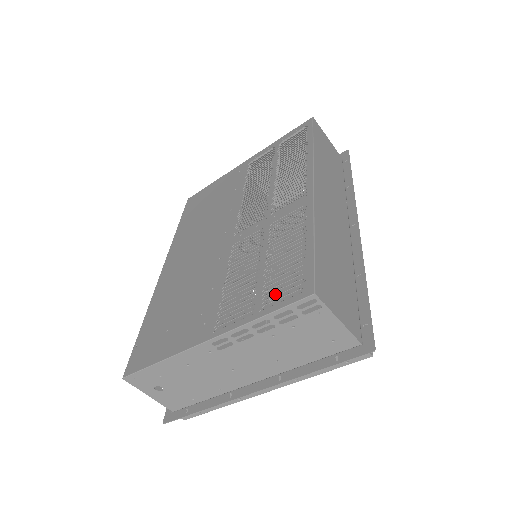
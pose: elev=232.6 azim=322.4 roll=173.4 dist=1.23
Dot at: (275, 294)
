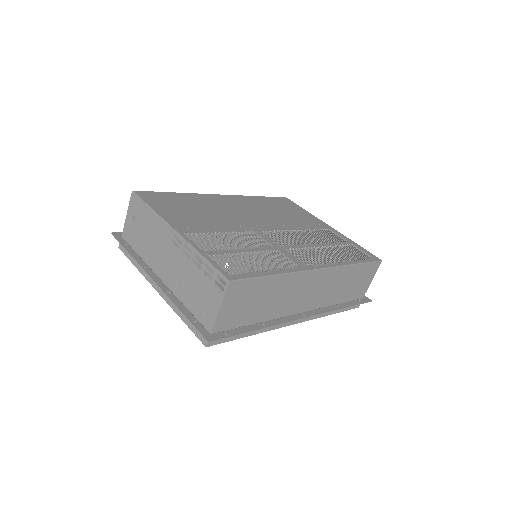
Dot at: occluded
